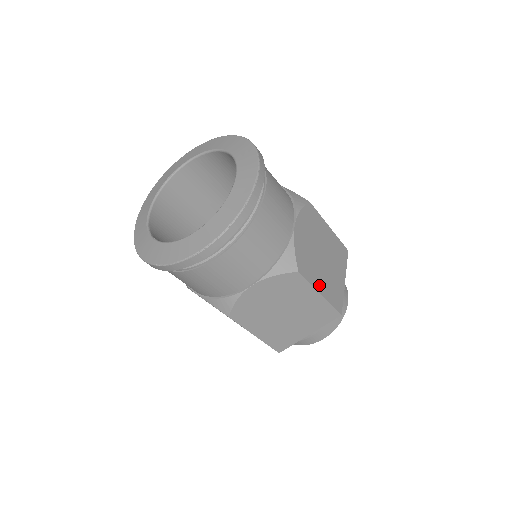
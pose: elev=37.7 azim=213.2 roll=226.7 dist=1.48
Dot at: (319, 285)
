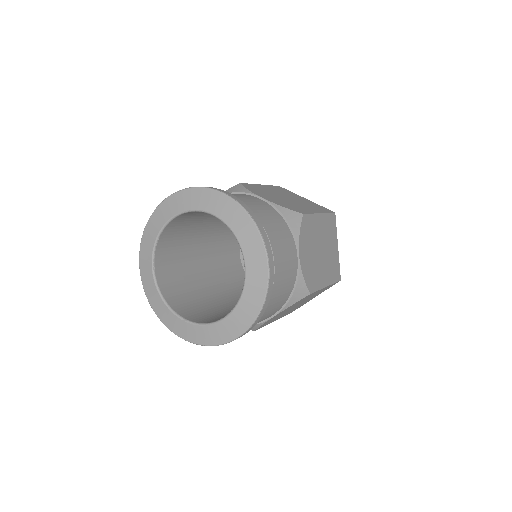
Dot at: (276, 319)
